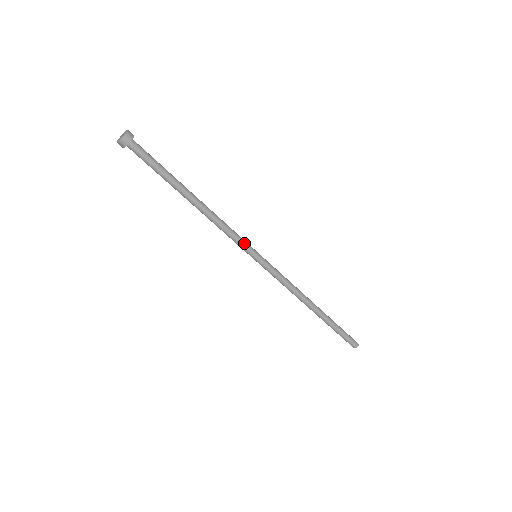
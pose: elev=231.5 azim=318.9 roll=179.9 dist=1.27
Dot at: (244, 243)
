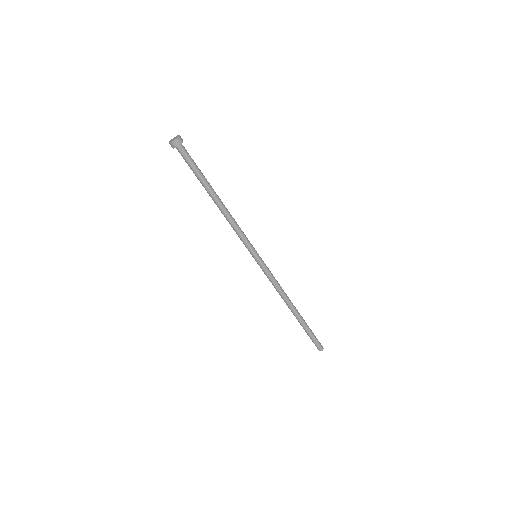
Dot at: (247, 245)
